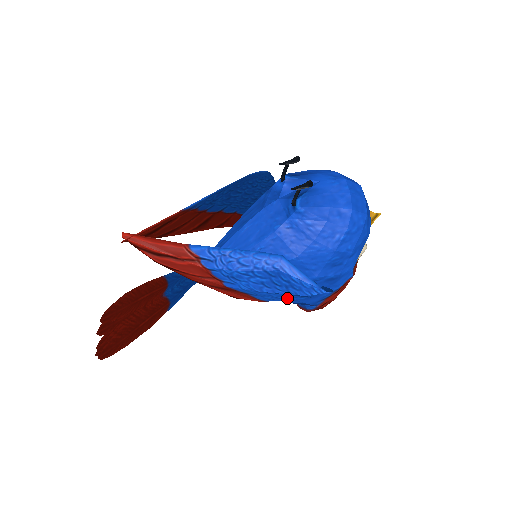
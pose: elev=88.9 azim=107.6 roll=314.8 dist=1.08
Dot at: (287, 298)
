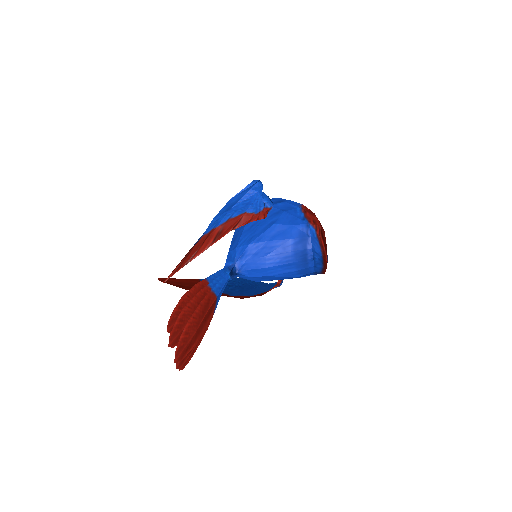
Dot at: (249, 202)
